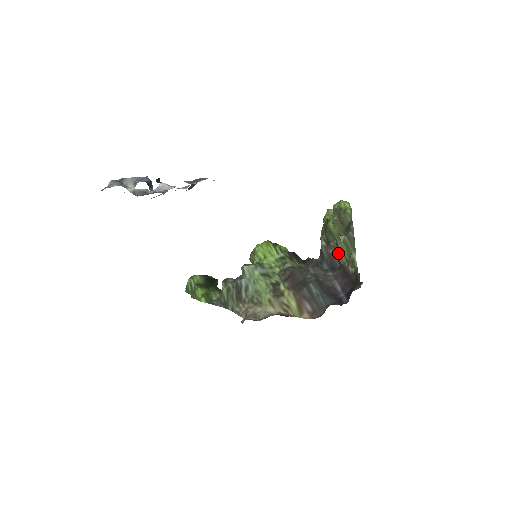
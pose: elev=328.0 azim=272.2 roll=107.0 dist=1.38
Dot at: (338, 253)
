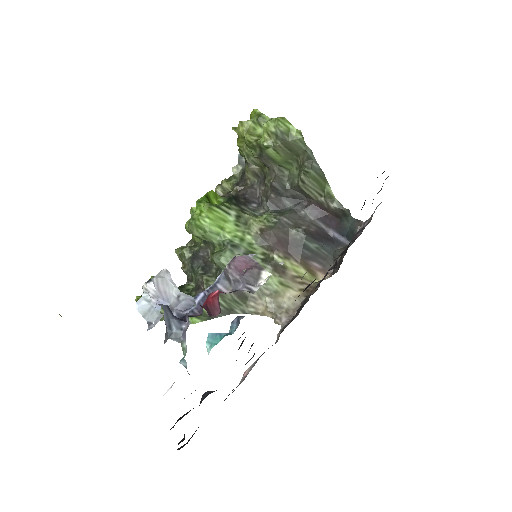
Dot at: (307, 190)
